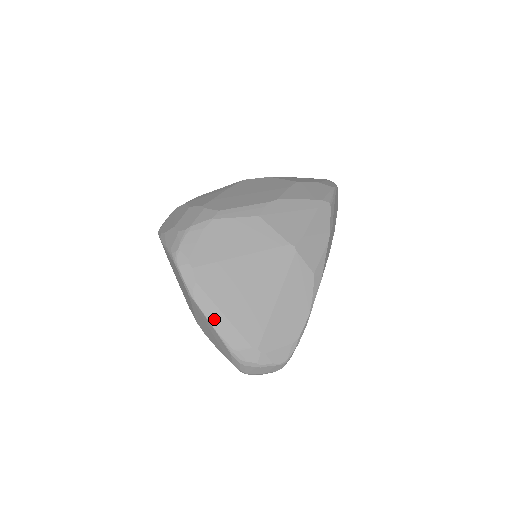
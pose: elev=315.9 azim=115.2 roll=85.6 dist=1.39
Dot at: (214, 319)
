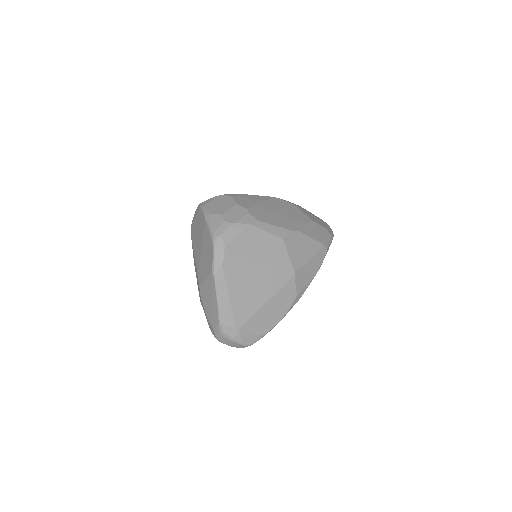
Dot at: (221, 296)
